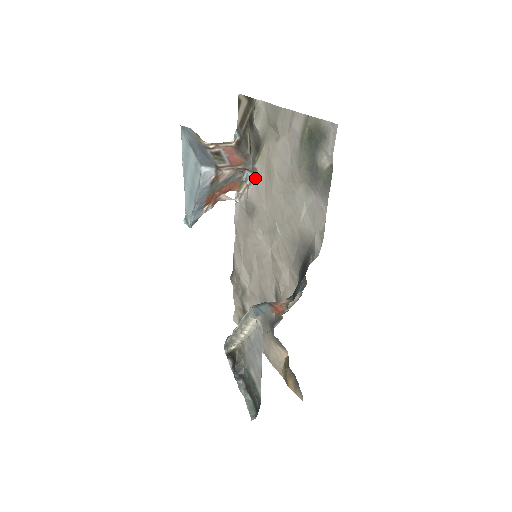
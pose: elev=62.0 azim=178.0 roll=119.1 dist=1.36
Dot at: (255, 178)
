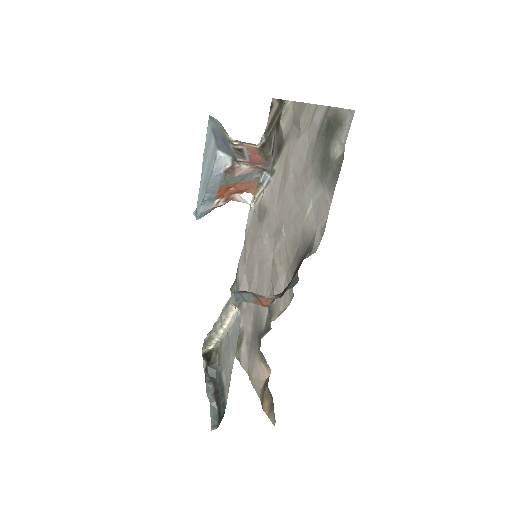
Dot at: (272, 180)
